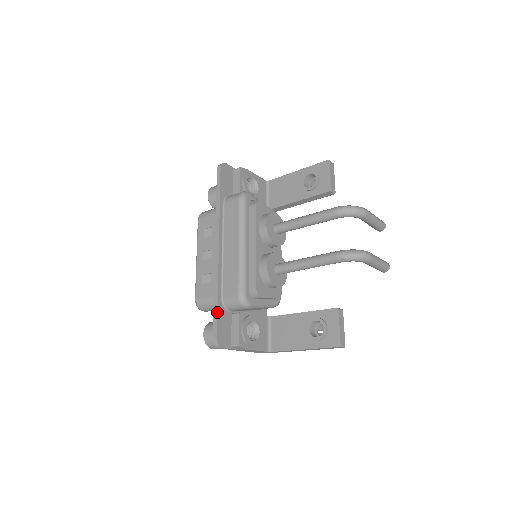
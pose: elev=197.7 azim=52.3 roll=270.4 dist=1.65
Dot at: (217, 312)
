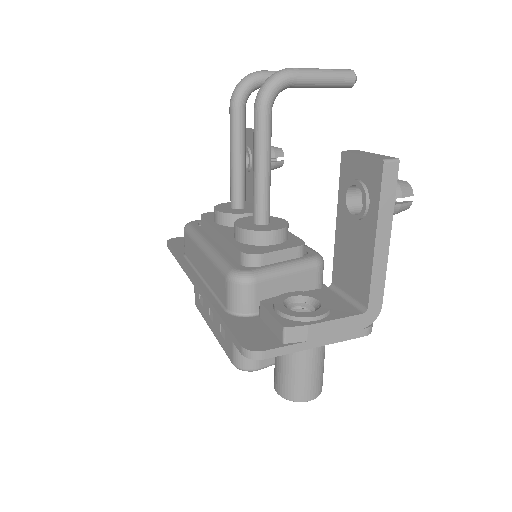
Dot at: (225, 324)
